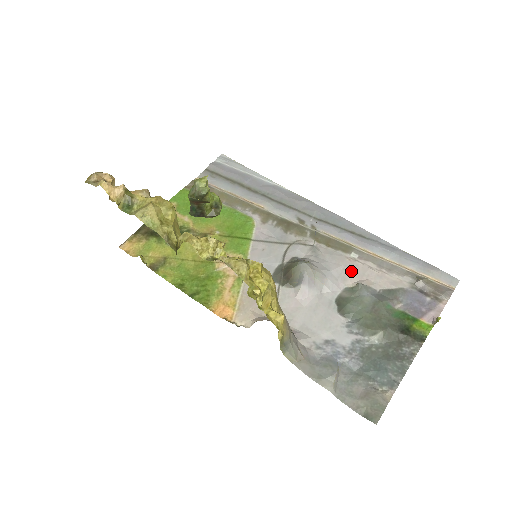
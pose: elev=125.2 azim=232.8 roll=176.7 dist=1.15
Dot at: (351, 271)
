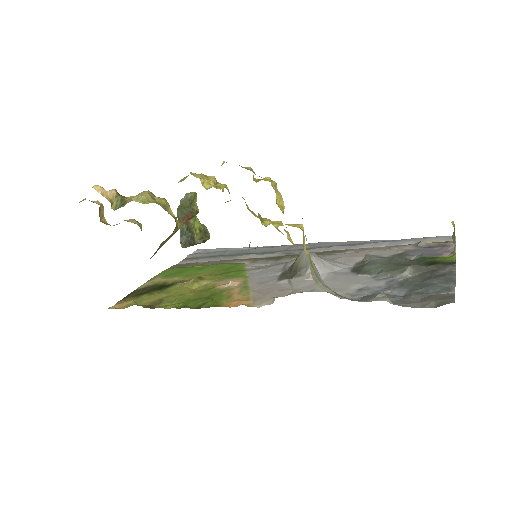
Dot at: (354, 256)
